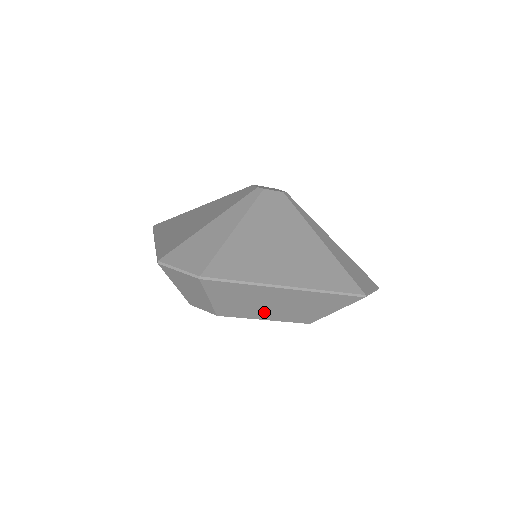
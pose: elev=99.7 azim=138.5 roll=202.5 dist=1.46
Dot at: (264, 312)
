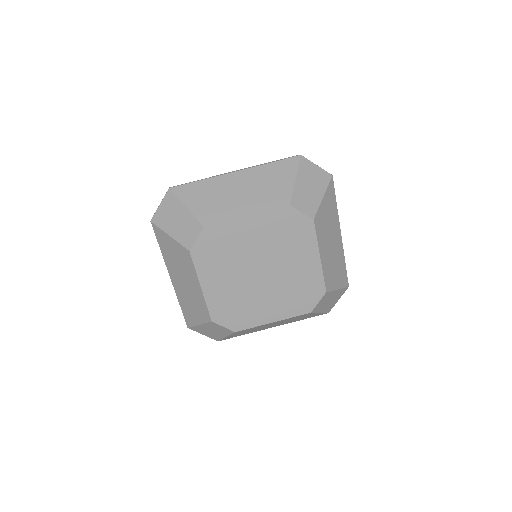
Dot at: (239, 206)
